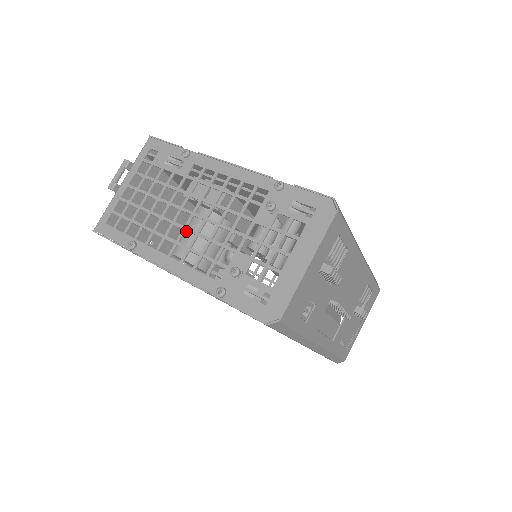
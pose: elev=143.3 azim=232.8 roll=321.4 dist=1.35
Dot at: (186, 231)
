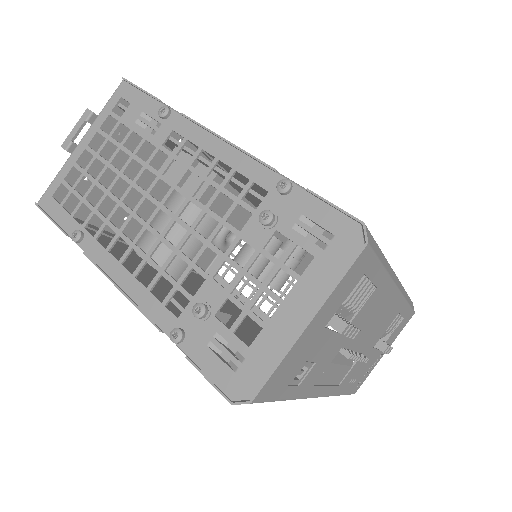
Dot at: (156, 222)
